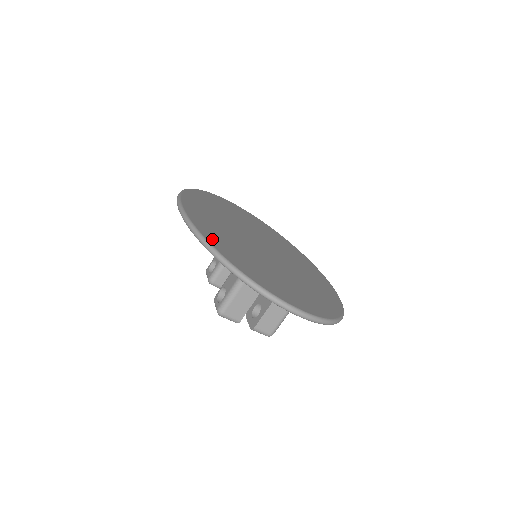
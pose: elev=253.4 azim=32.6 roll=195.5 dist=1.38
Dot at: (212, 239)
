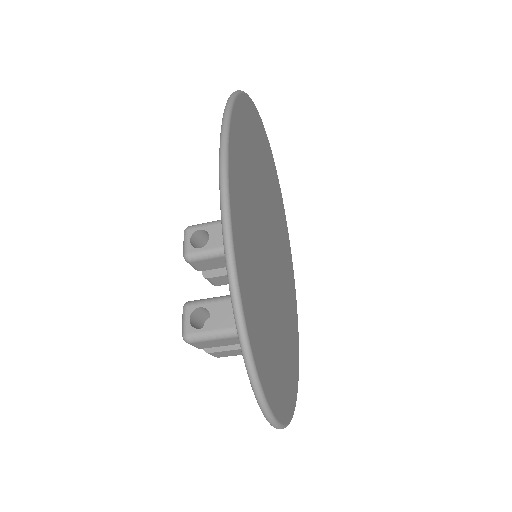
Dot at: (247, 300)
